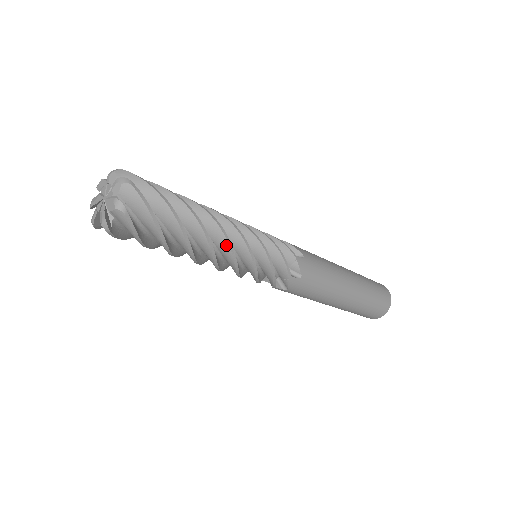
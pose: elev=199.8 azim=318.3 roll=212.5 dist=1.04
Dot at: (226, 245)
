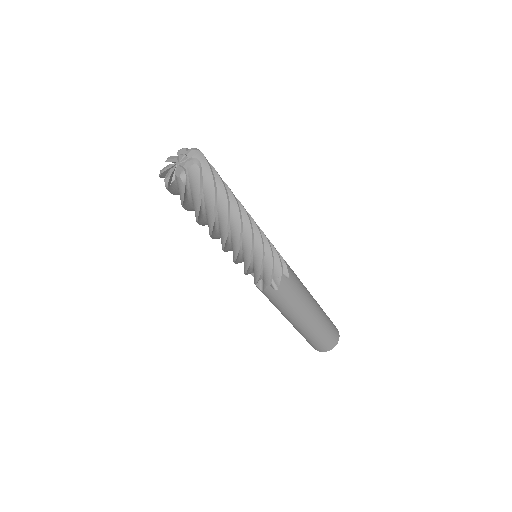
Dot at: (249, 226)
